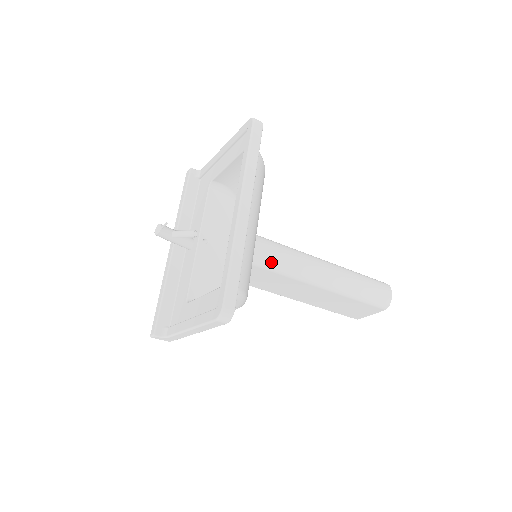
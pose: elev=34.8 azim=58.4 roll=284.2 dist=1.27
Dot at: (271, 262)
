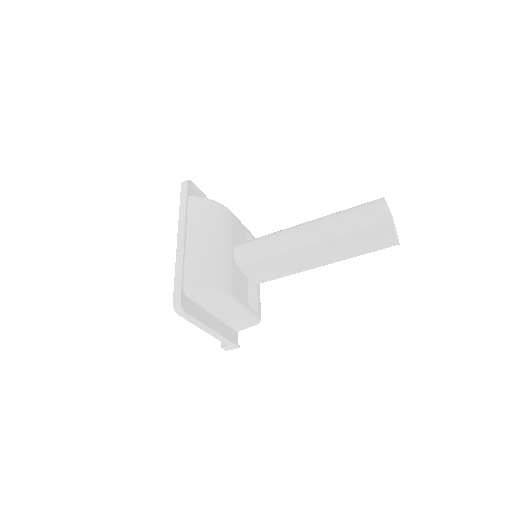
Dot at: (255, 254)
